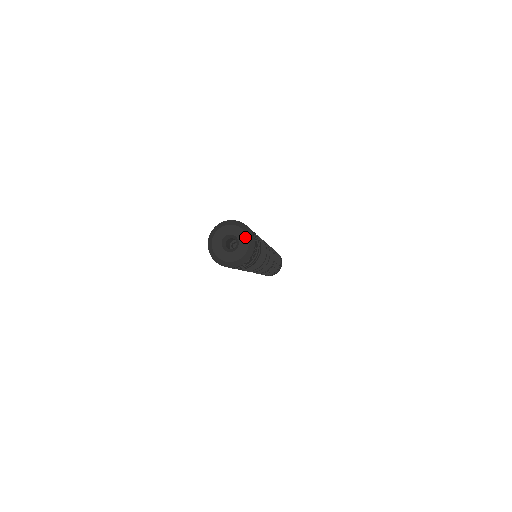
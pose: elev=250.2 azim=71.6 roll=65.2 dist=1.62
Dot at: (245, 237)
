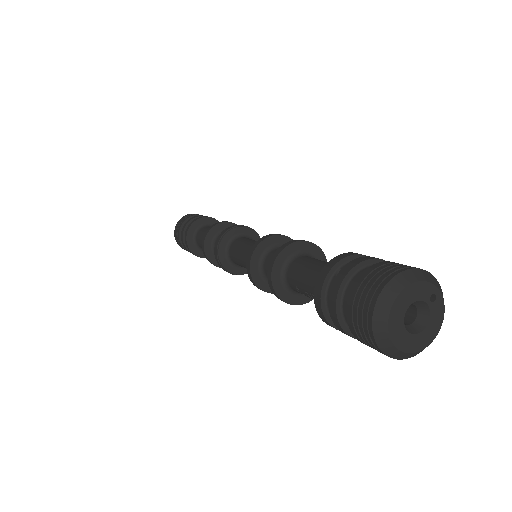
Dot at: (435, 292)
